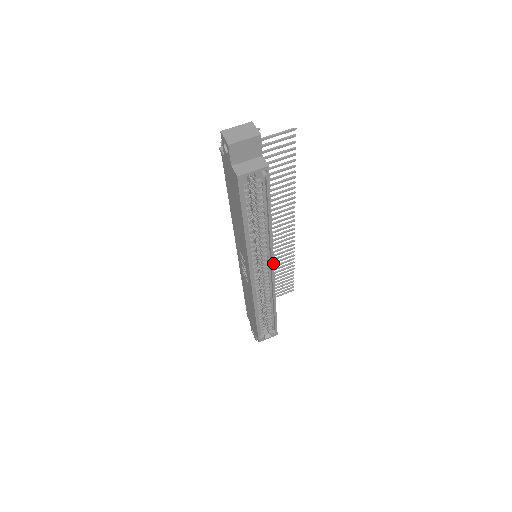
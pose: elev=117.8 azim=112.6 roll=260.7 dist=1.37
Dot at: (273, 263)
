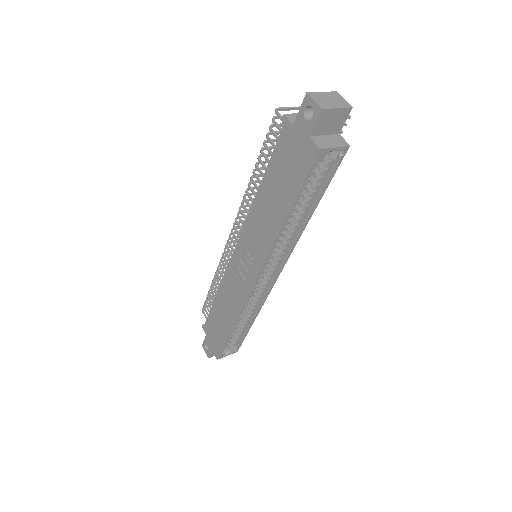
Dot at: (284, 265)
